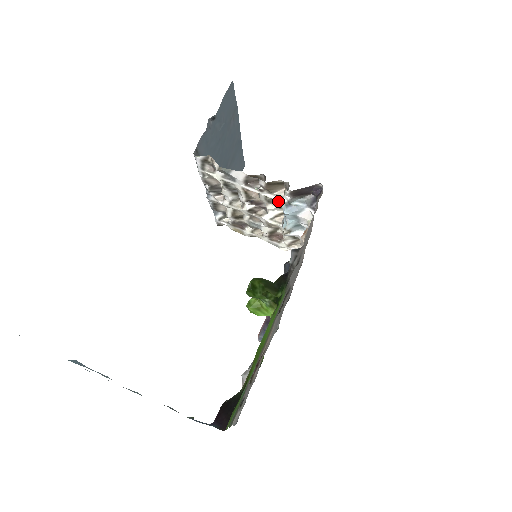
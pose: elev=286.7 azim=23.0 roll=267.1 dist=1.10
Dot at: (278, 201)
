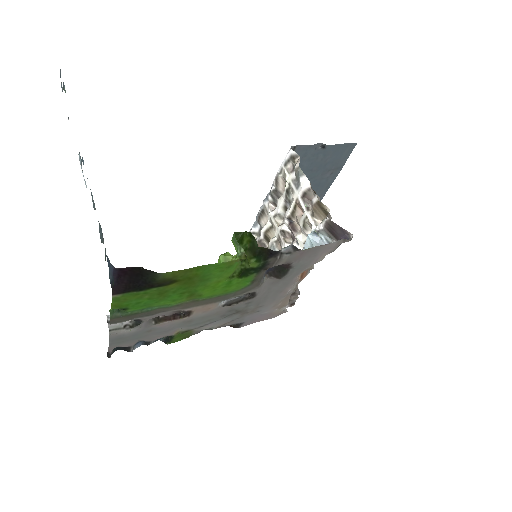
Dot at: (310, 232)
